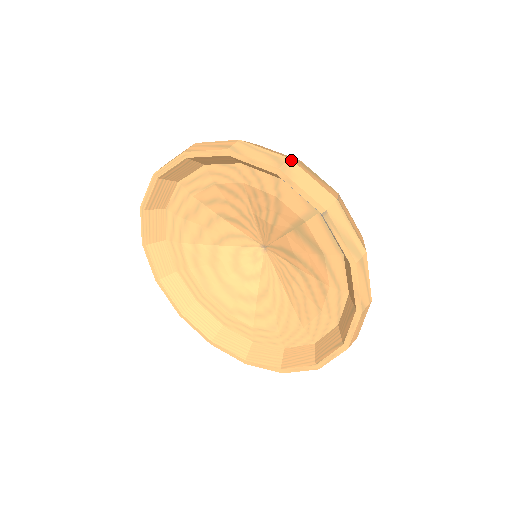
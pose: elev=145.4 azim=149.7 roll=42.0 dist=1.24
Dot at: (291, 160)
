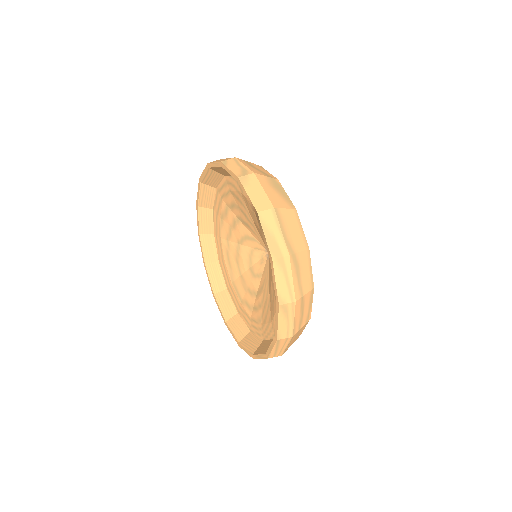
Dot at: (254, 174)
